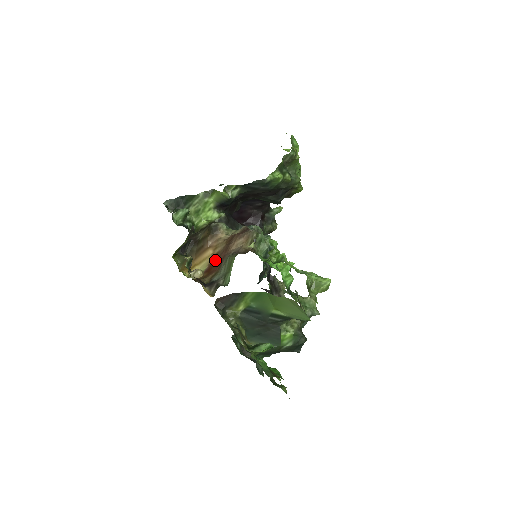
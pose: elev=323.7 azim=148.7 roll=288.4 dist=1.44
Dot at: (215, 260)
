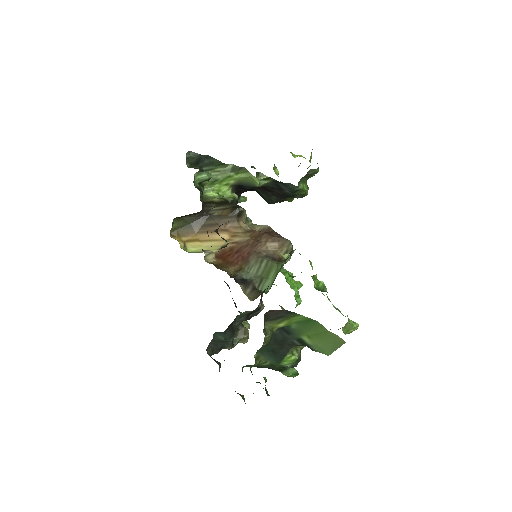
Dot at: (233, 249)
